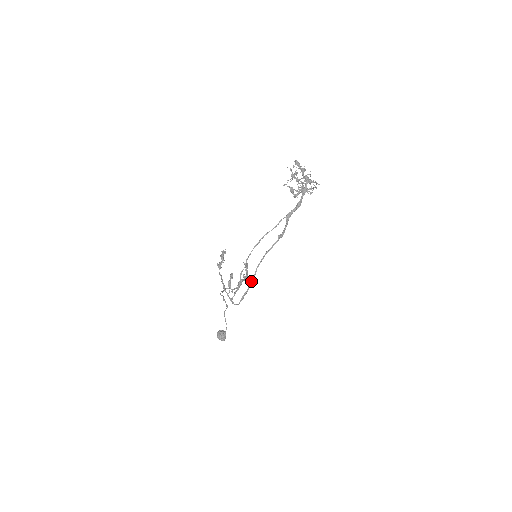
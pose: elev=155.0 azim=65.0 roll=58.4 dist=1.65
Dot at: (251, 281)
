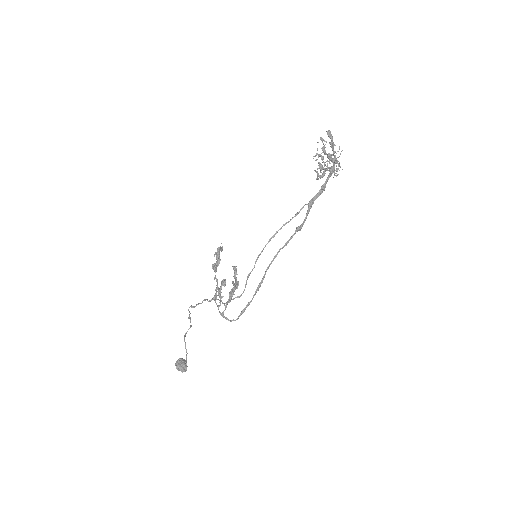
Dot at: (258, 287)
